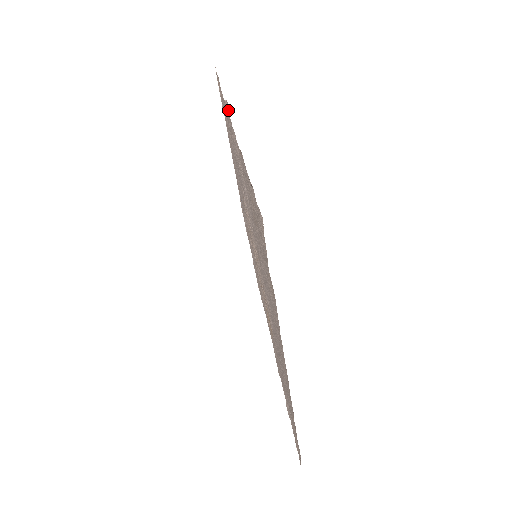
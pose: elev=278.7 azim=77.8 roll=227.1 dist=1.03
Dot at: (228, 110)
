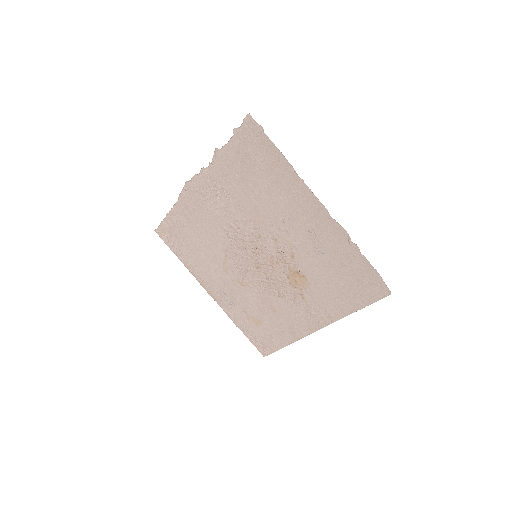
Dot at: (190, 181)
